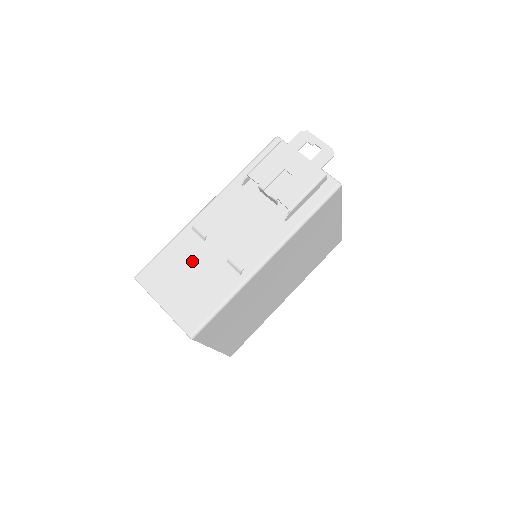
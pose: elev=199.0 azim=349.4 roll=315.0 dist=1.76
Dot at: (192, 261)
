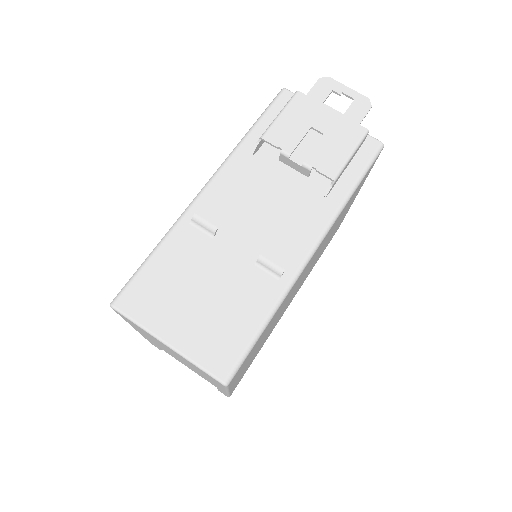
Dot at: (201, 268)
